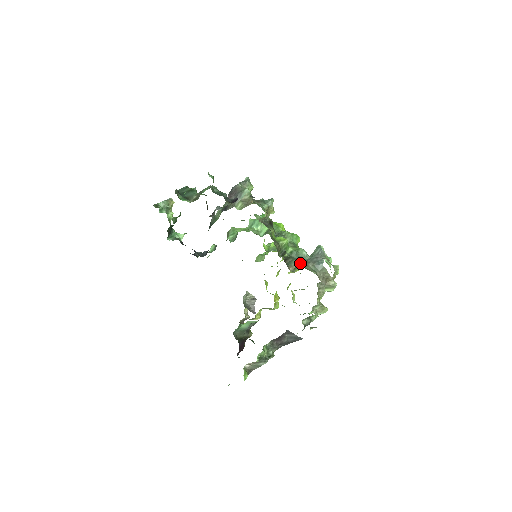
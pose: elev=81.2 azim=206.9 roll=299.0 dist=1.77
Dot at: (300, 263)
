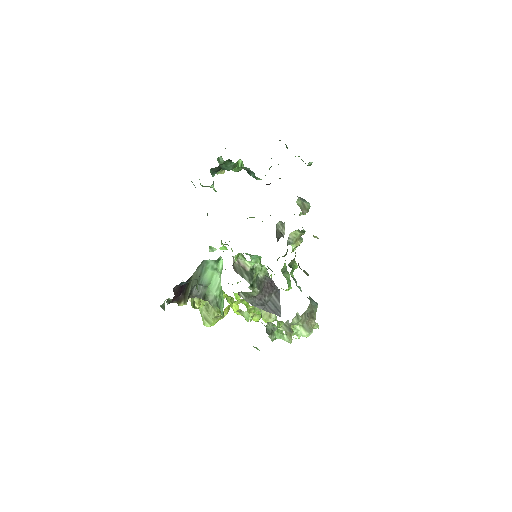
Dot at: occluded
